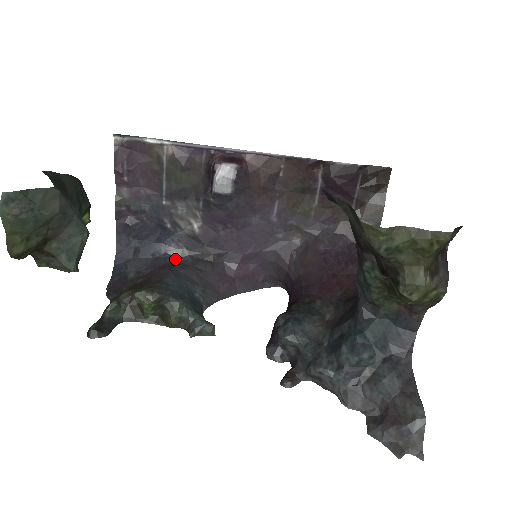
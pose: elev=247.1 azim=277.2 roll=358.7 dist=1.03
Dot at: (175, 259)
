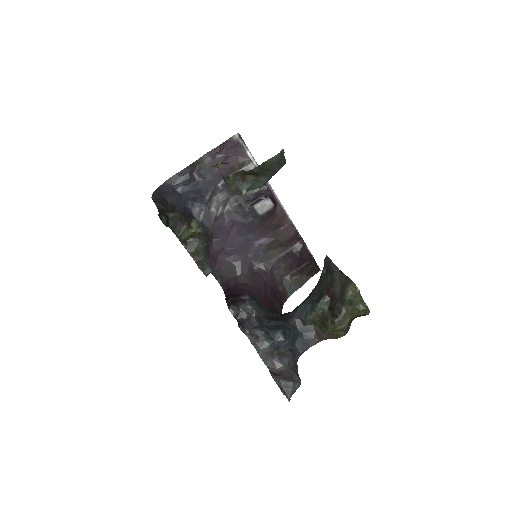
Dot at: occluded
